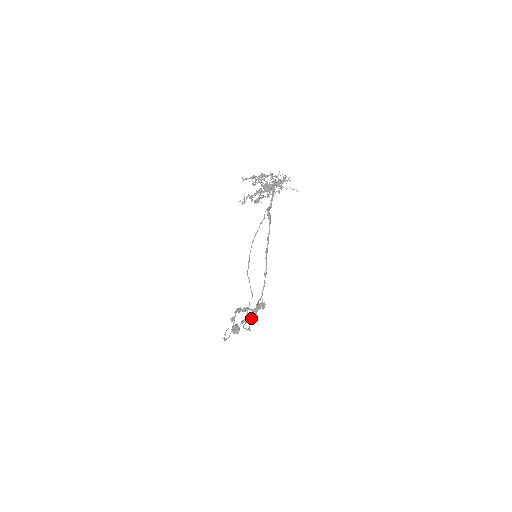
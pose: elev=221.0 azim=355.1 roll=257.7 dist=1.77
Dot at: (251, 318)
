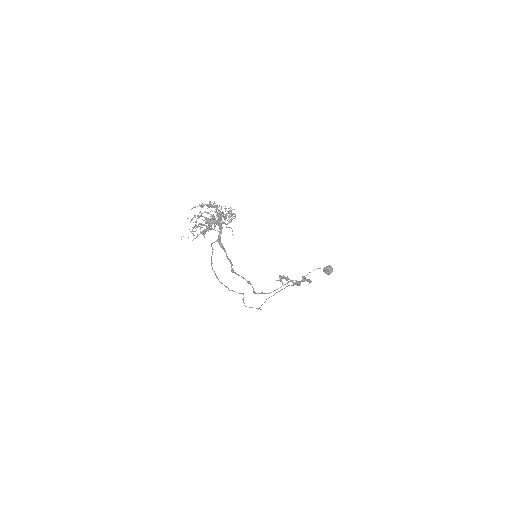
Dot at: (298, 285)
